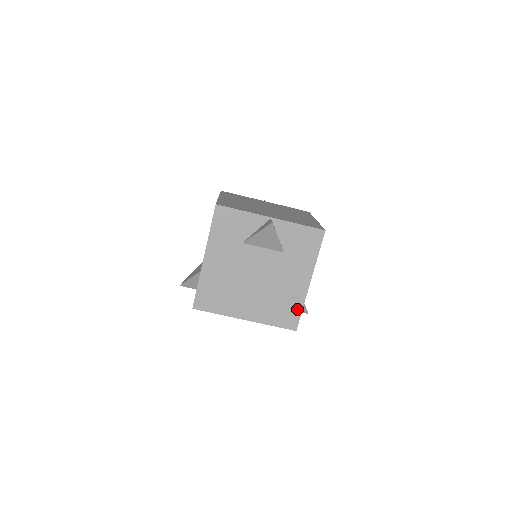
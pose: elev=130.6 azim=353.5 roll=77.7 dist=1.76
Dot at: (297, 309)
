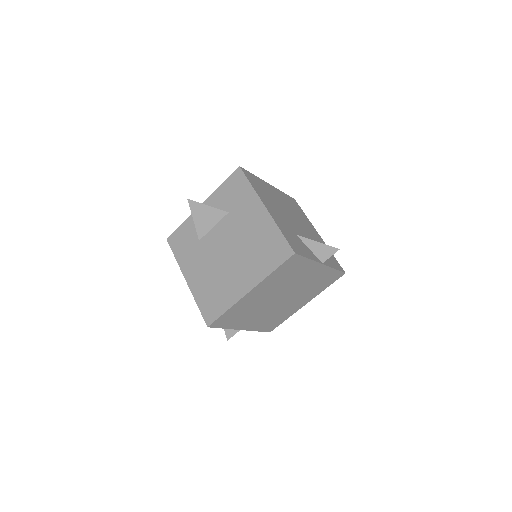
Dot at: (277, 236)
